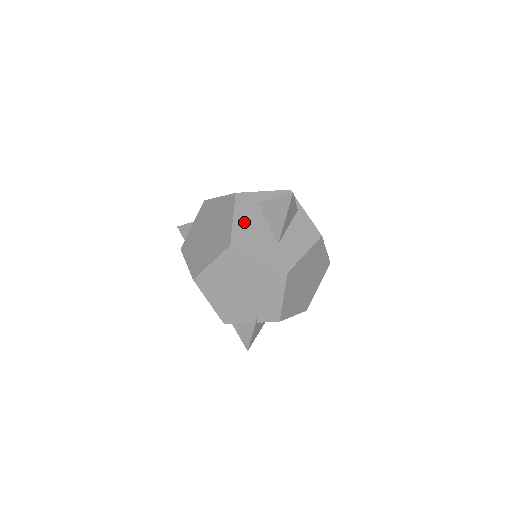
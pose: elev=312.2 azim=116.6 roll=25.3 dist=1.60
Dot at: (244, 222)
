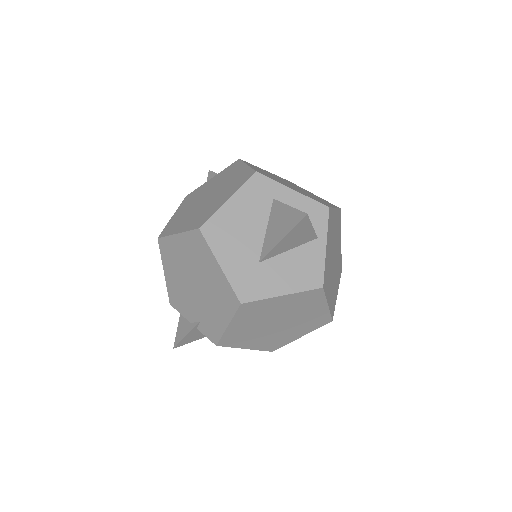
Dot at: (238, 212)
